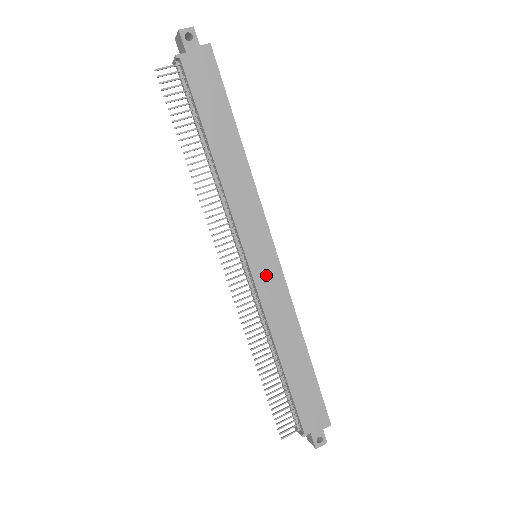
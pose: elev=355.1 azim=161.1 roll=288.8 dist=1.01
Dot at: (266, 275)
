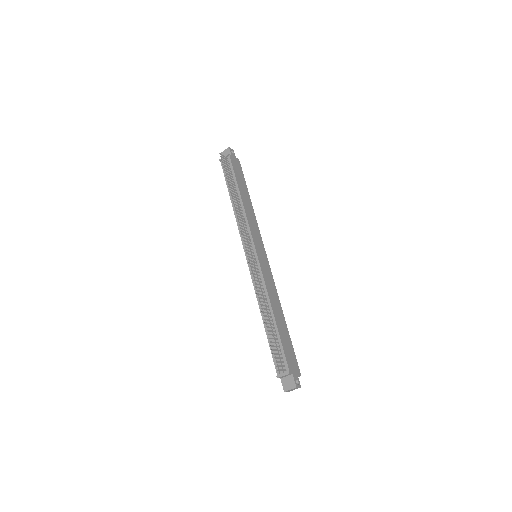
Dot at: (264, 264)
